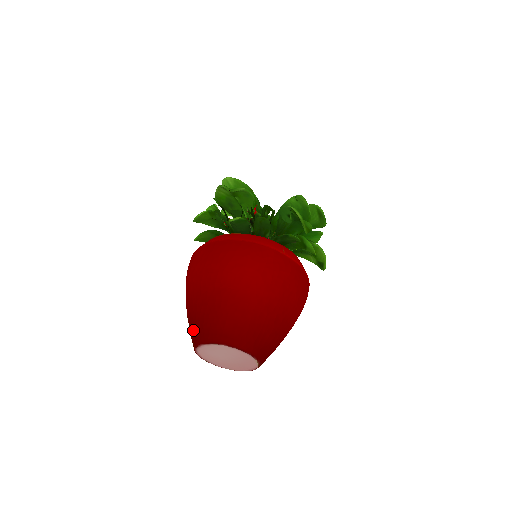
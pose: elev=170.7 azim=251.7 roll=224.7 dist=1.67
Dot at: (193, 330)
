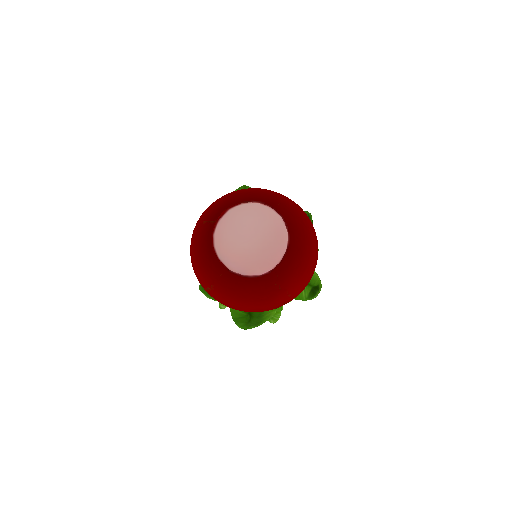
Dot at: (215, 213)
